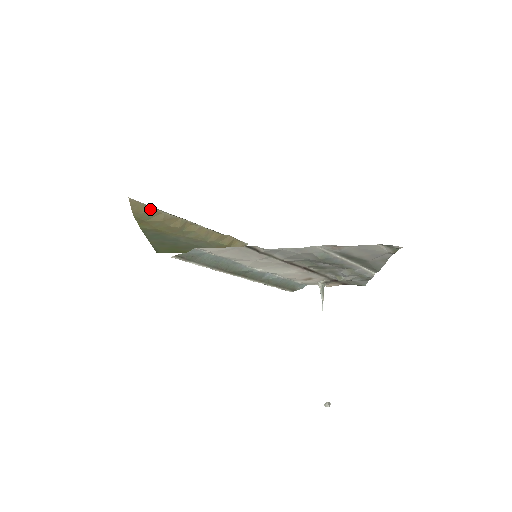
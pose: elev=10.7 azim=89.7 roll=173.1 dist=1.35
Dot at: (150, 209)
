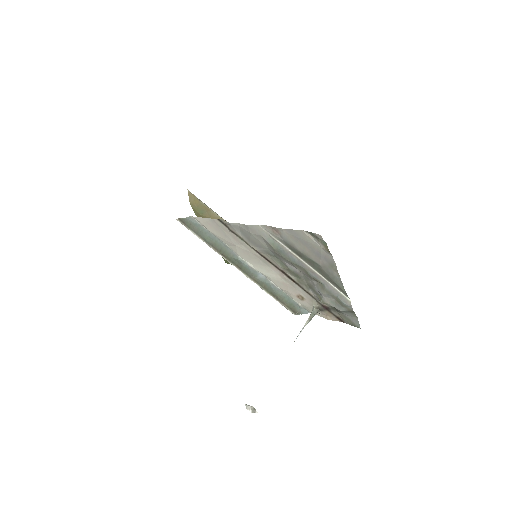
Dot at: (202, 204)
